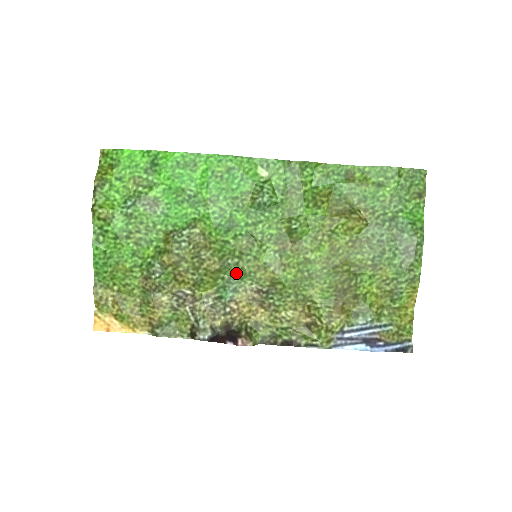
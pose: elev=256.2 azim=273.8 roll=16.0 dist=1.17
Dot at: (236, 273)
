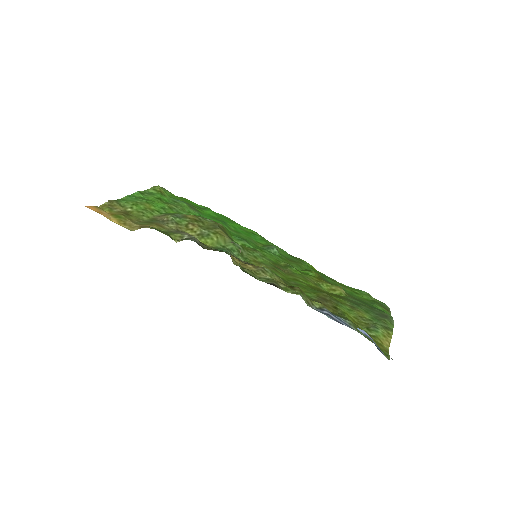
Dot at: (237, 250)
